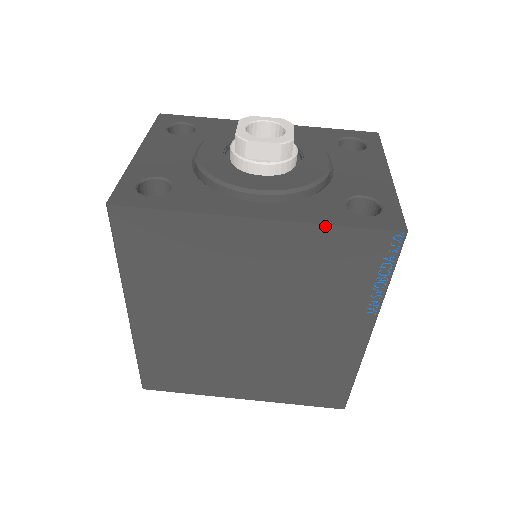
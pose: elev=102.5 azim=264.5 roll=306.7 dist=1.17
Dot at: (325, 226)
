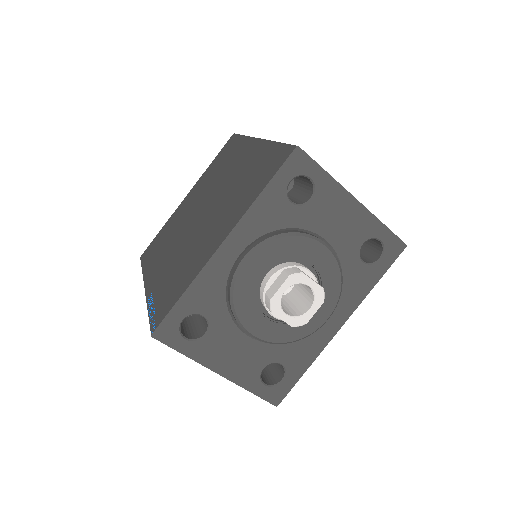
Dot at: occluded
